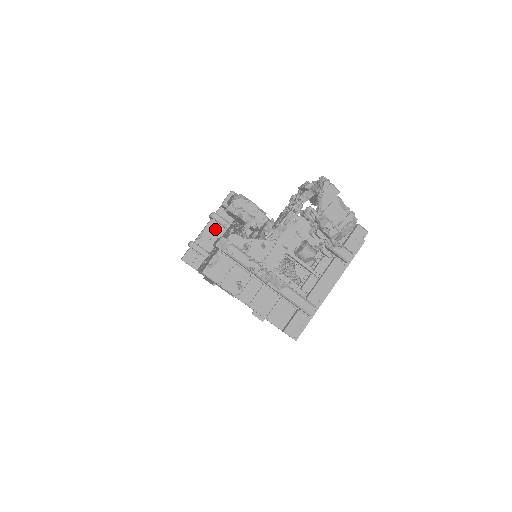
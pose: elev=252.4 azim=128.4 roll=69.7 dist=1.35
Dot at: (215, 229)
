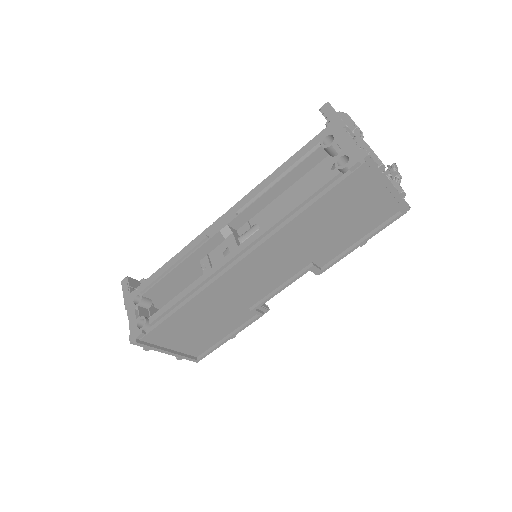
Dot at: occluded
